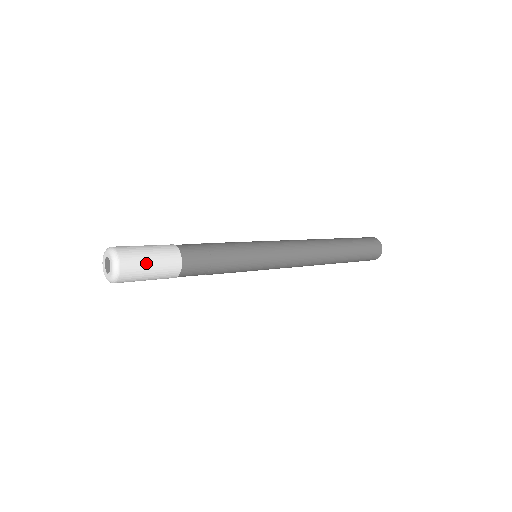
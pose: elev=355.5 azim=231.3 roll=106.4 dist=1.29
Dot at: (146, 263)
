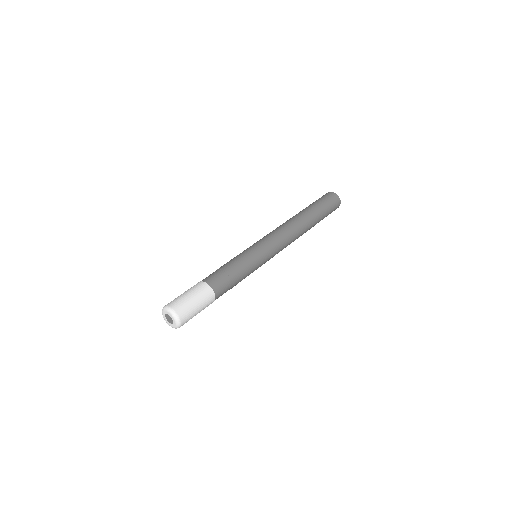
Dot at: (194, 307)
